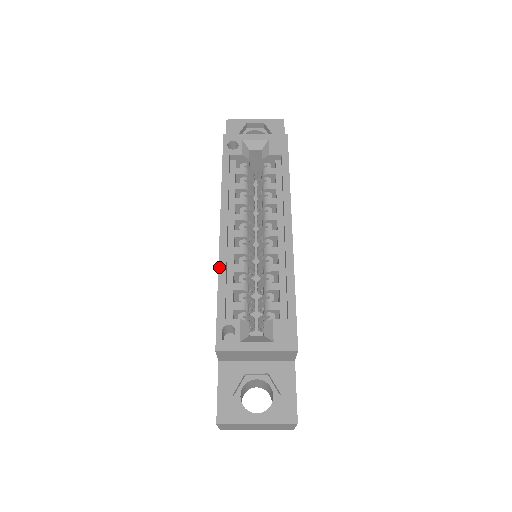
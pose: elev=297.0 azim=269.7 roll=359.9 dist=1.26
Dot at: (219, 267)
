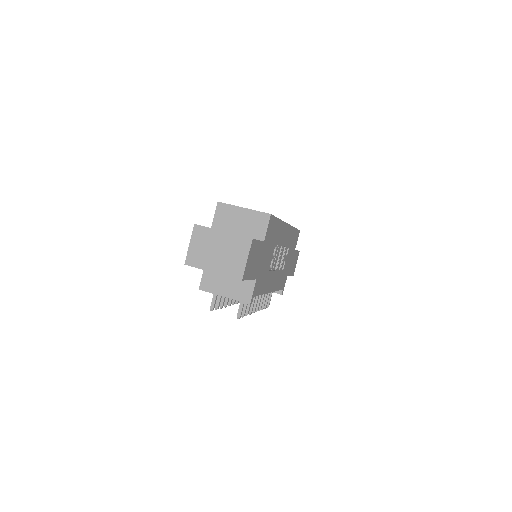
Dot at: occluded
